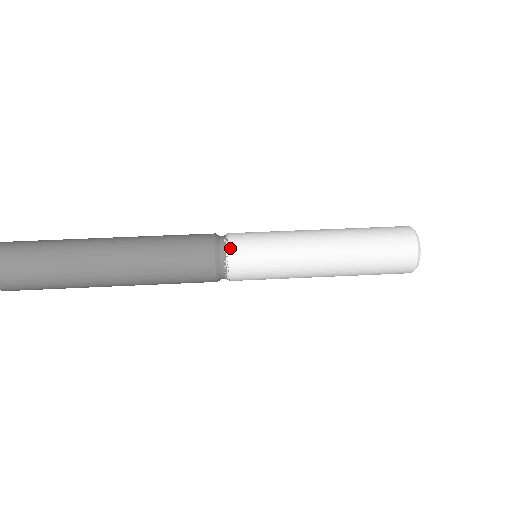
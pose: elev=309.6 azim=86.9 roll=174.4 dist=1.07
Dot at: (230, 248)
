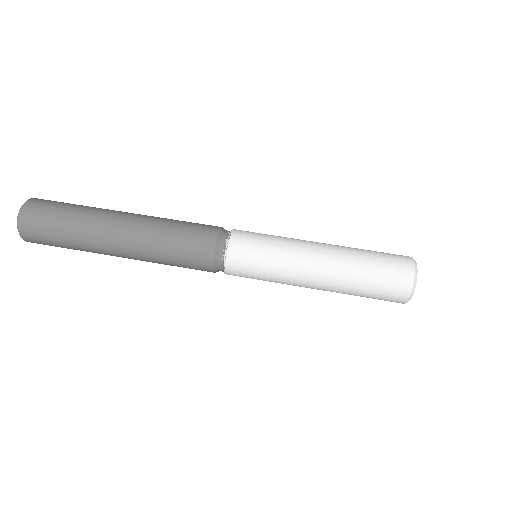
Dot at: (229, 251)
